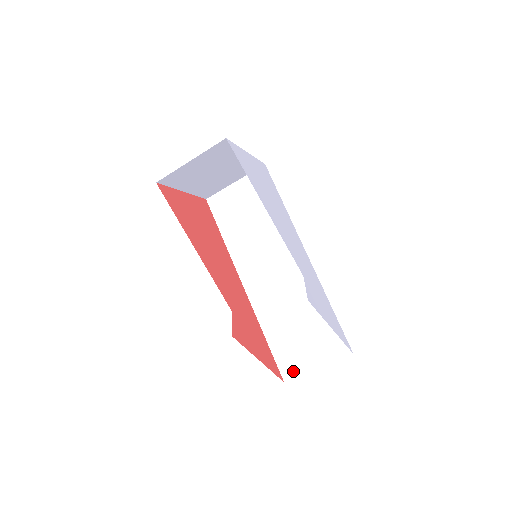
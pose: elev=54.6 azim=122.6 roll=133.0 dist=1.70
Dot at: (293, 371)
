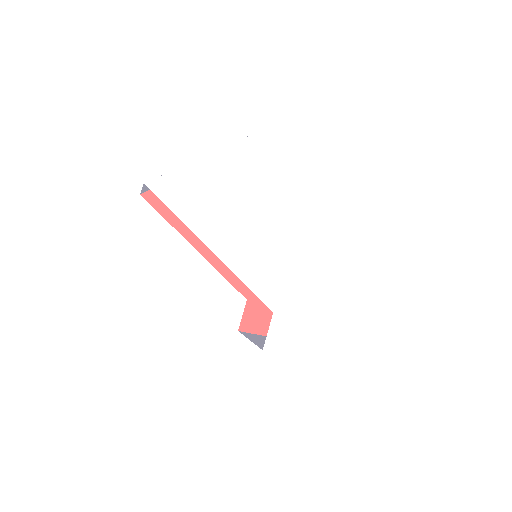
Dot at: occluded
